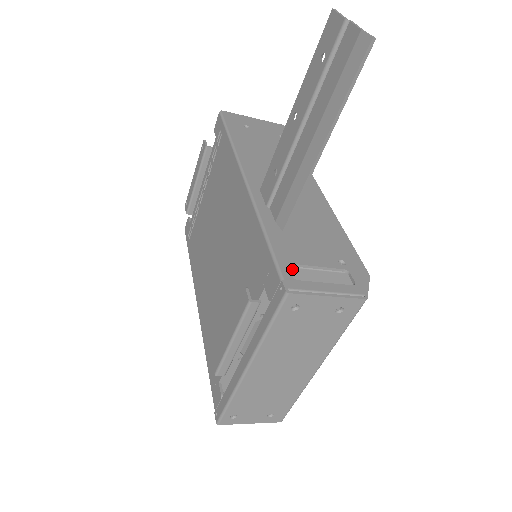
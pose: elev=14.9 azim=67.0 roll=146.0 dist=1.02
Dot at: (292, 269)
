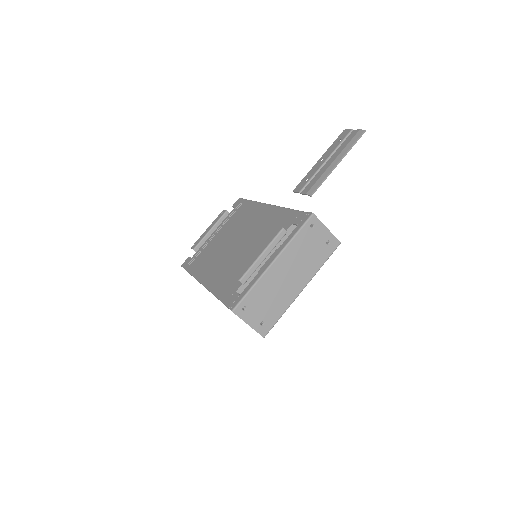
Dot at: occluded
